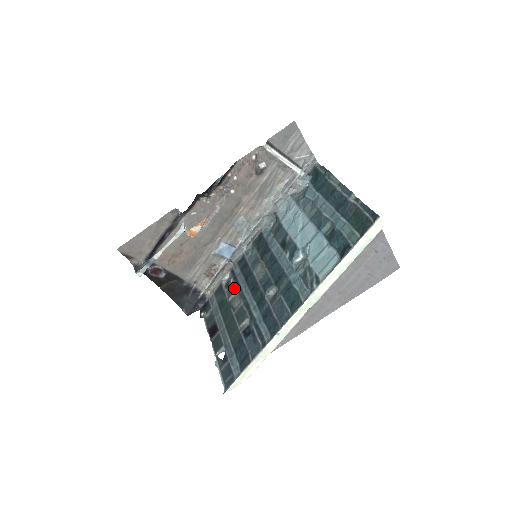
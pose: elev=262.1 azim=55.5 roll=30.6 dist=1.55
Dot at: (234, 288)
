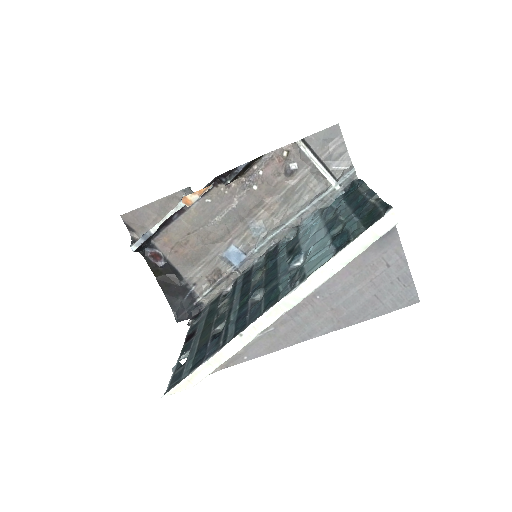
Dot at: occluded
